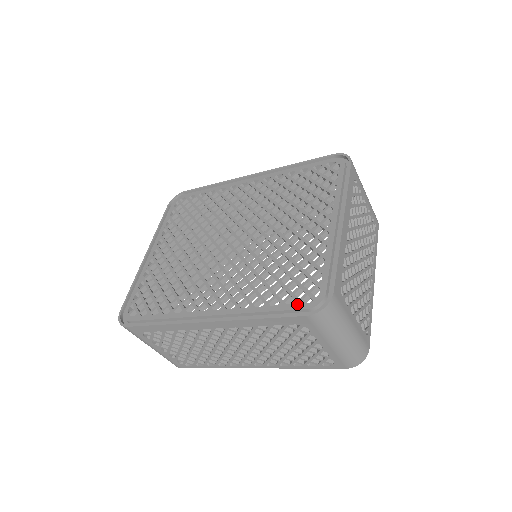
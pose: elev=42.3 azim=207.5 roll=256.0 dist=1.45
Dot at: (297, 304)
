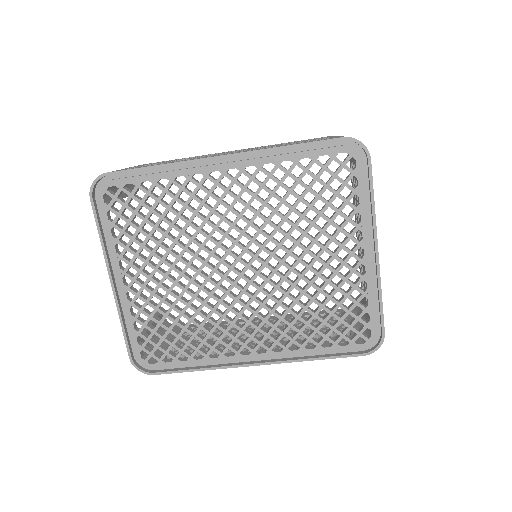
Dot at: (351, 346)
